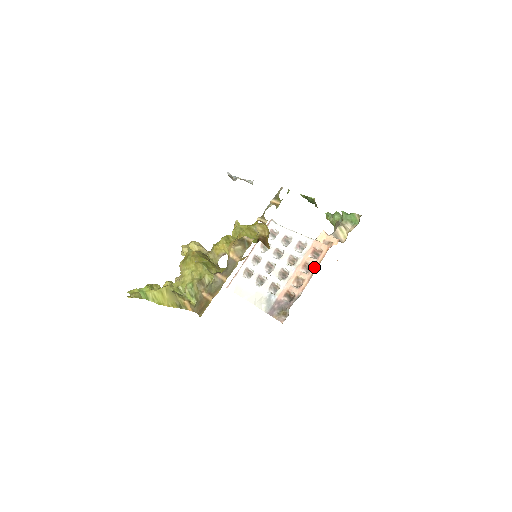
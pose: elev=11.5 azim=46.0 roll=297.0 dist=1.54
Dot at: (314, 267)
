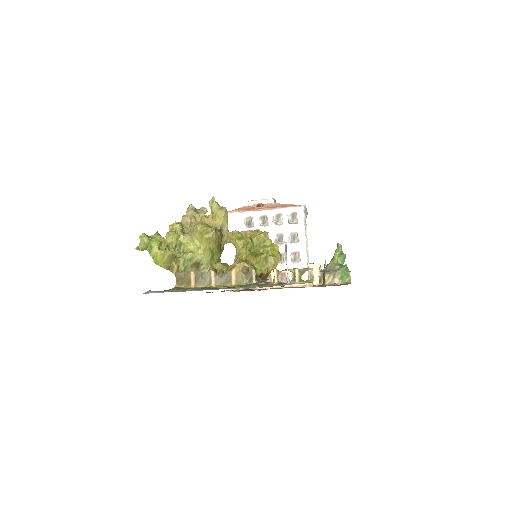
Dot at: occluded
